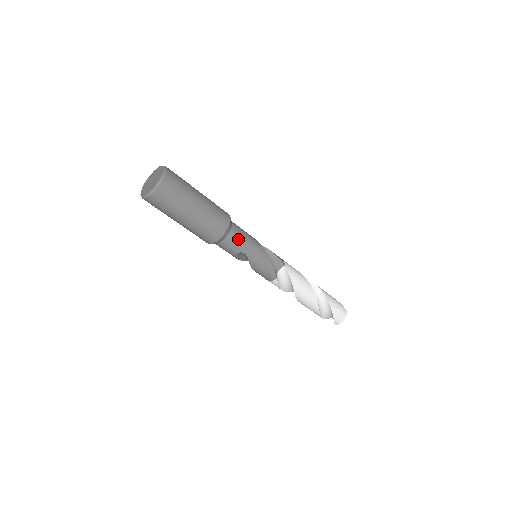
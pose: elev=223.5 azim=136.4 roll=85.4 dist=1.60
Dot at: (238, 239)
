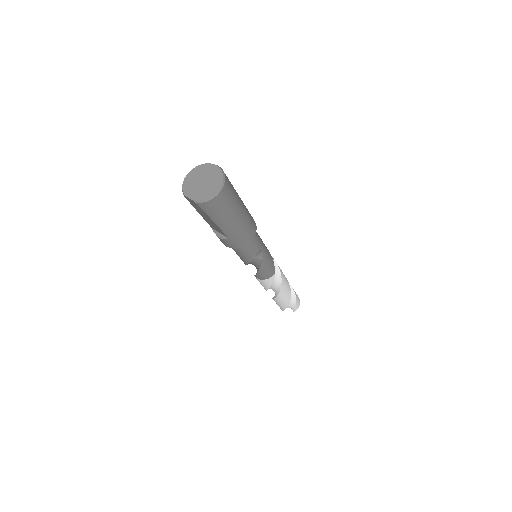
Dot at: (258, 236)
